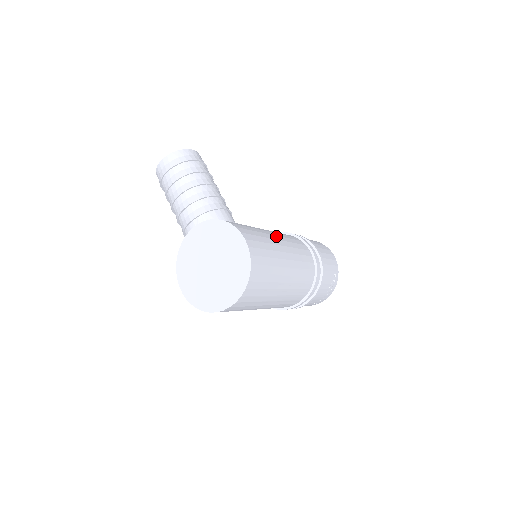
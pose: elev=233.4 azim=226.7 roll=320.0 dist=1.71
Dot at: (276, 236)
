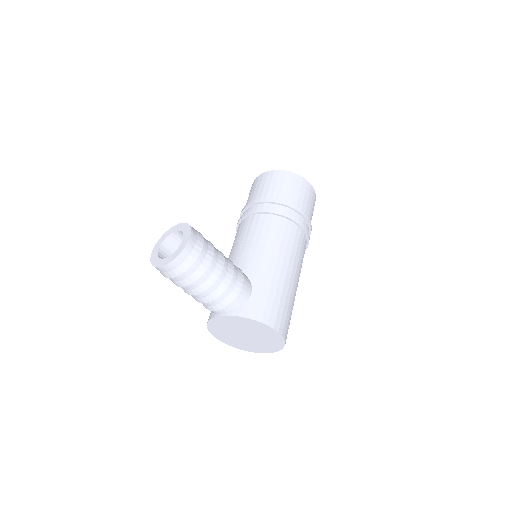
Dot at: (283, 266)
